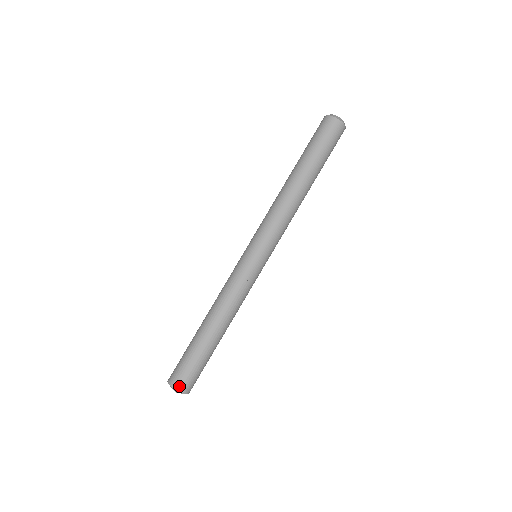
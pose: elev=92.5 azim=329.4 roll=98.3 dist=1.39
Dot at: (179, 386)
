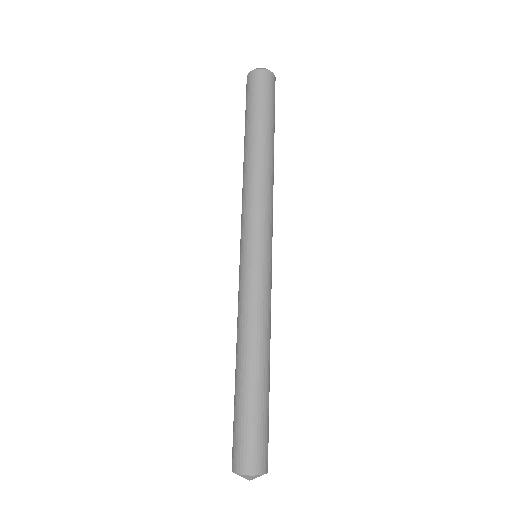
Dot at: (256, 467)
